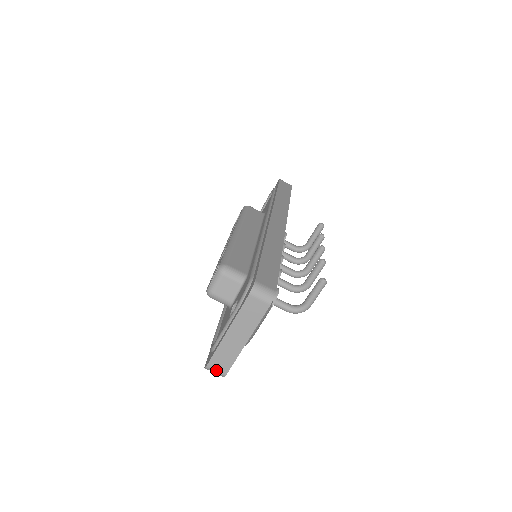
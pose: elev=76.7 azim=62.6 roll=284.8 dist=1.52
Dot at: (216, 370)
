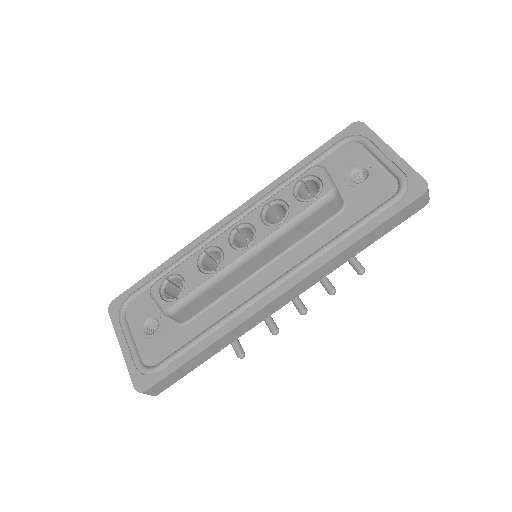
Dot at: occluded
